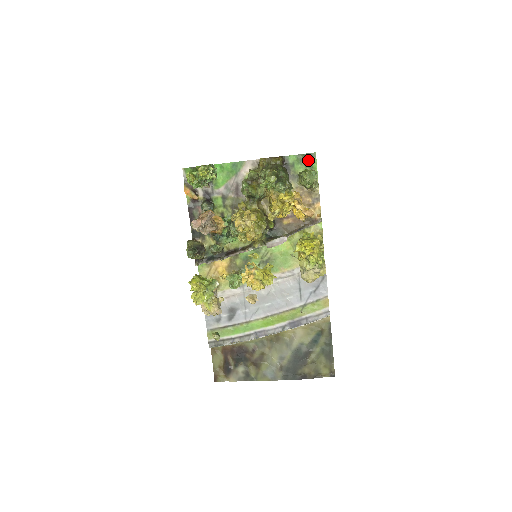
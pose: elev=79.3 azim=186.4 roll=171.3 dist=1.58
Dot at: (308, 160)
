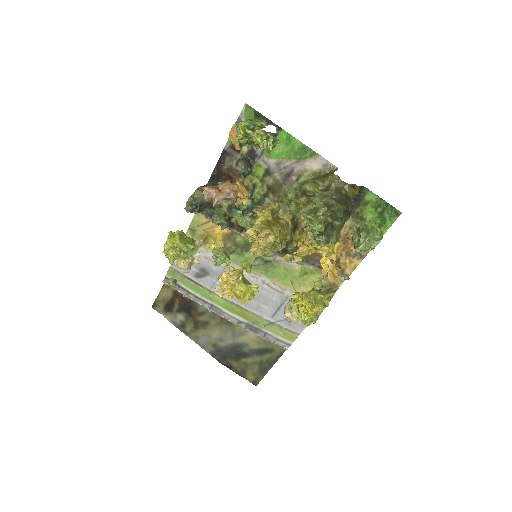
Dot at: (387, 213)
